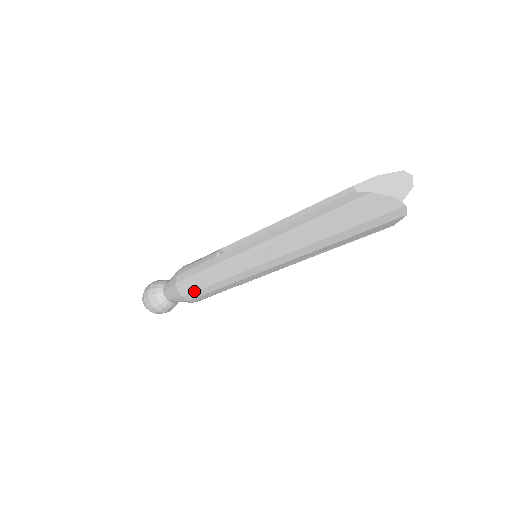
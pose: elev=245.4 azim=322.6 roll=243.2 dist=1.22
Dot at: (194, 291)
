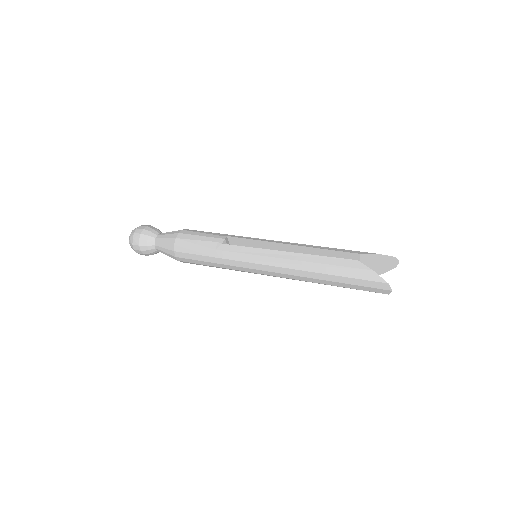
Dot at: (190, 258)
